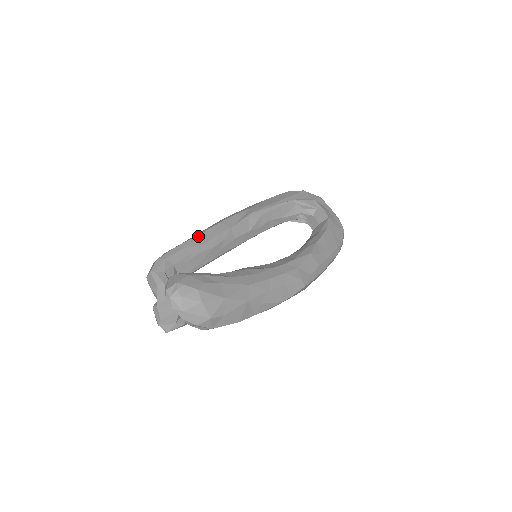
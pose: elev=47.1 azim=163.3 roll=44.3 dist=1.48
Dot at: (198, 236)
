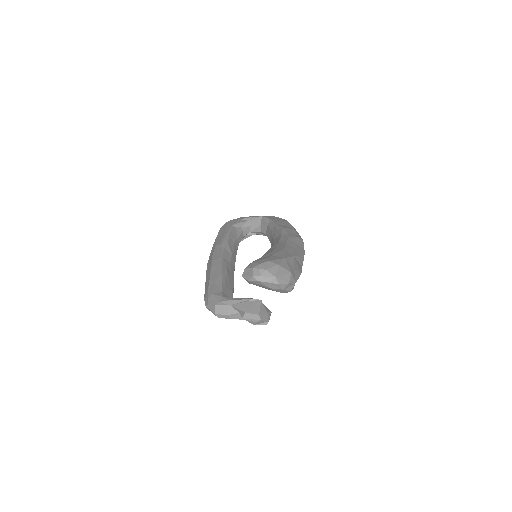
Dot at: (212, 273)
